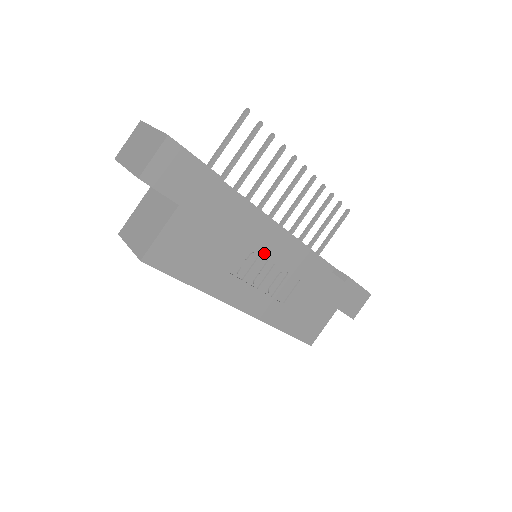
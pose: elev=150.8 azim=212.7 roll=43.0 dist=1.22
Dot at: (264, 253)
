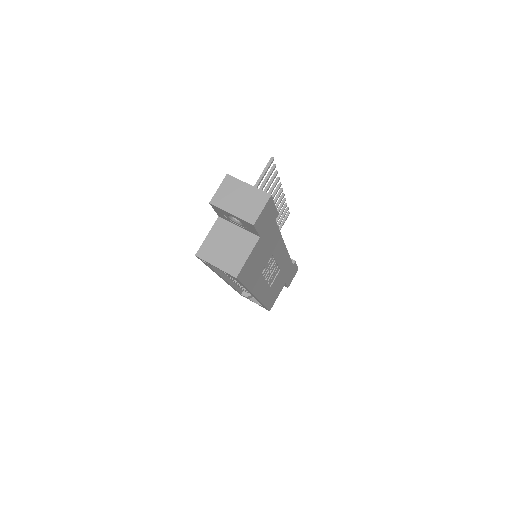
Dot at: (275, 257)
